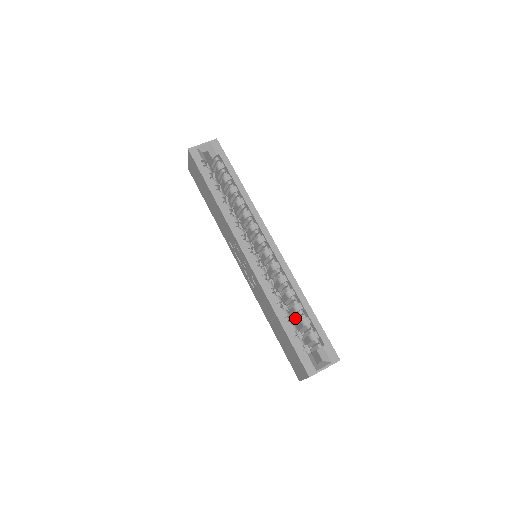
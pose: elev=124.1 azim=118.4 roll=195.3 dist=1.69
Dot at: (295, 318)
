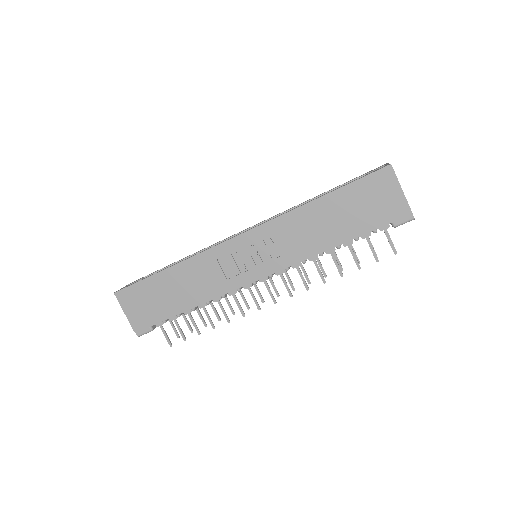
Dot at: occluded
